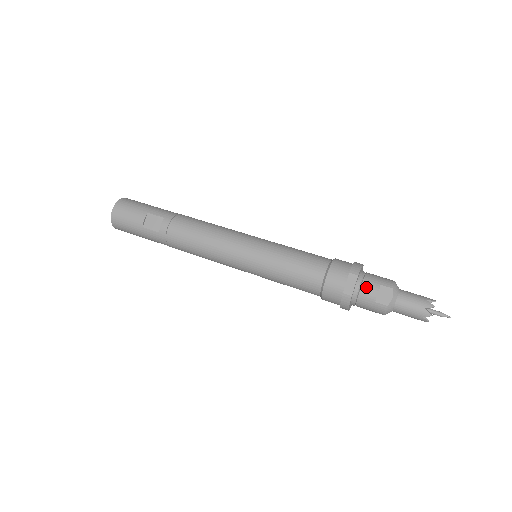
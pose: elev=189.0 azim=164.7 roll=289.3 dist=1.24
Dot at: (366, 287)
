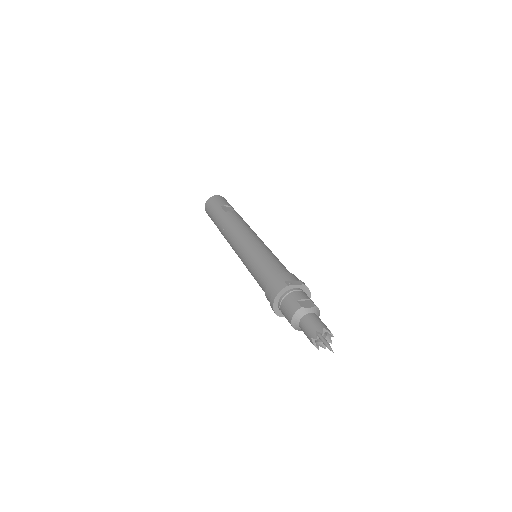
Dot at: (301, 293)
